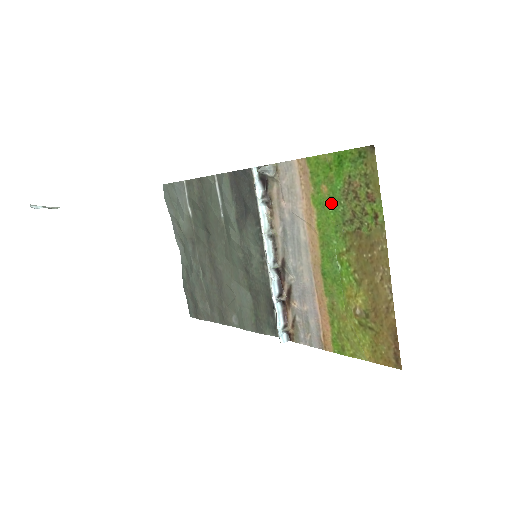
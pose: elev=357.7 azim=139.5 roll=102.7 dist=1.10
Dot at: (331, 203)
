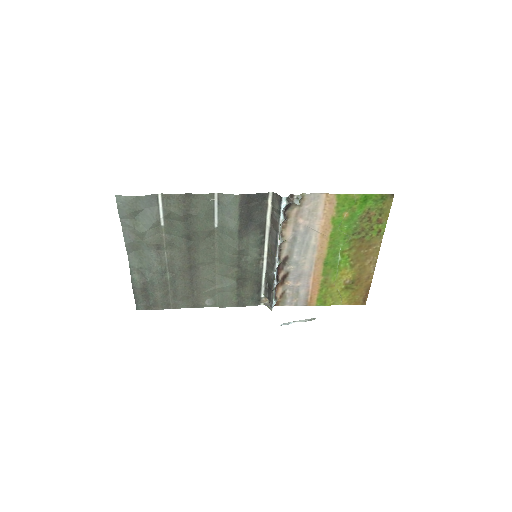
Dot at: (348, 223)
